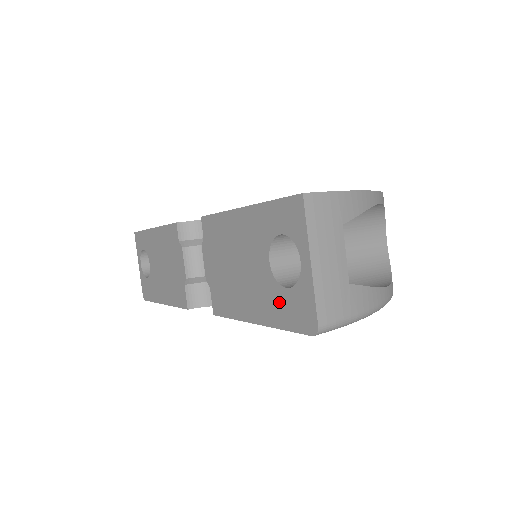
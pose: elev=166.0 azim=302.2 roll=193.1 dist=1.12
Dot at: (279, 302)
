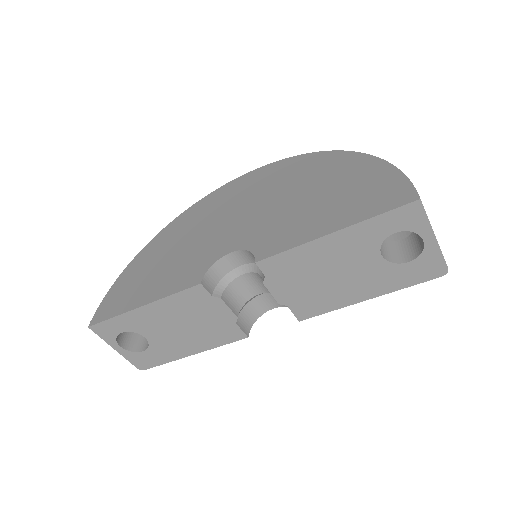
Dot at: (399, 274)
